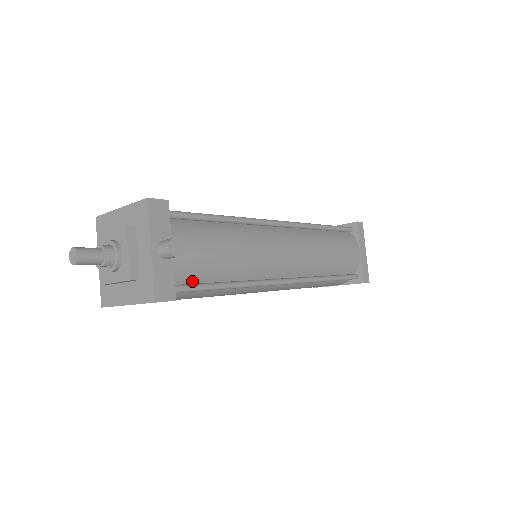
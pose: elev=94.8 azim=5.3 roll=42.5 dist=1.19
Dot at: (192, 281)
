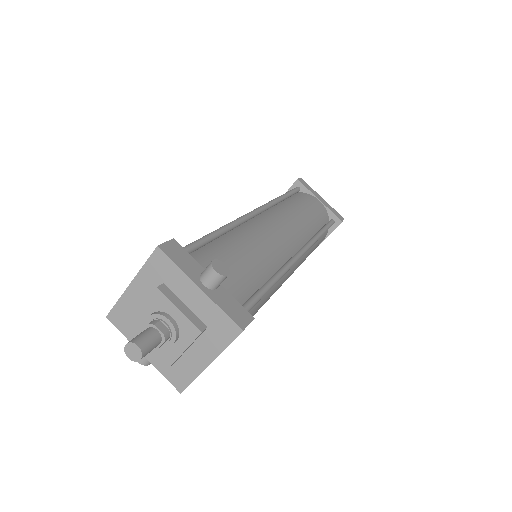
Dot at: (245, 298)
